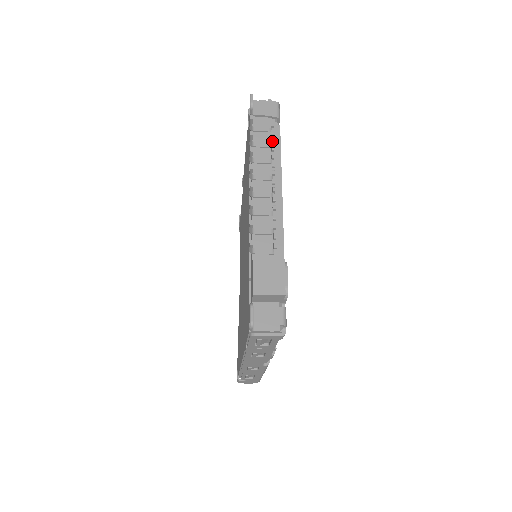
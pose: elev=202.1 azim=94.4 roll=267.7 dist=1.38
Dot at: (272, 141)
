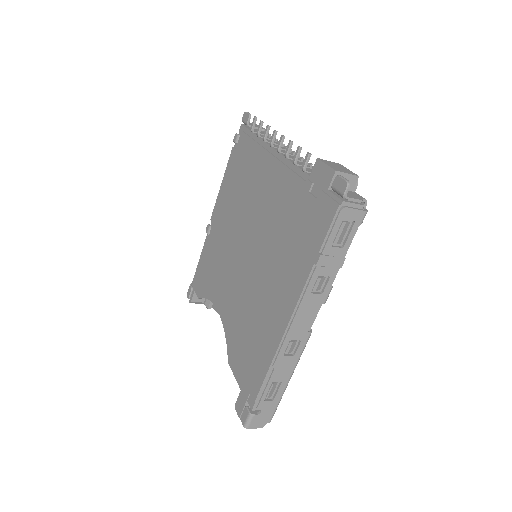
Dot at: occluded
